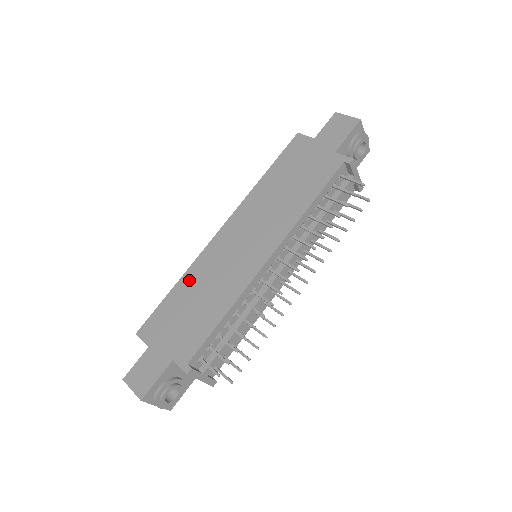
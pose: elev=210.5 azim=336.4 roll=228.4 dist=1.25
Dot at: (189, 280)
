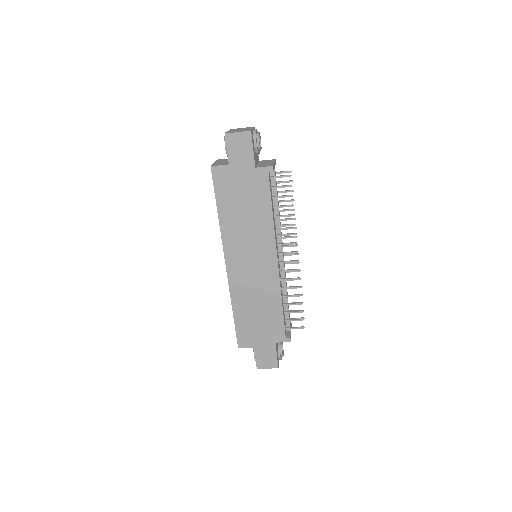
Dot at: (239, 304)
